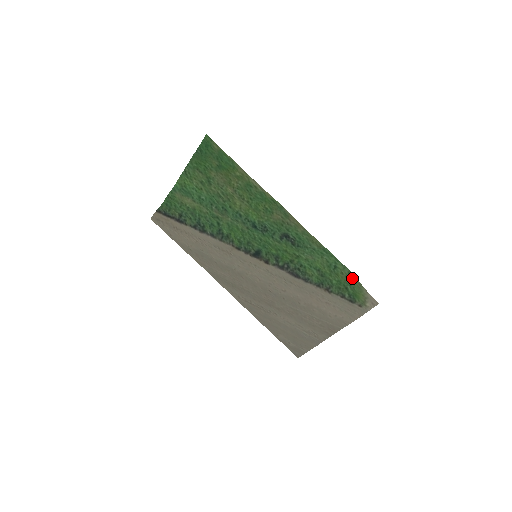
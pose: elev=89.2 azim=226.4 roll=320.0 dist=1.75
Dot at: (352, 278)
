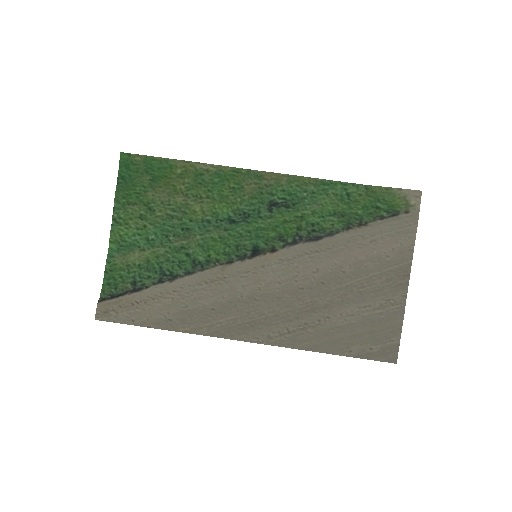
Dot at: (374, 191)
